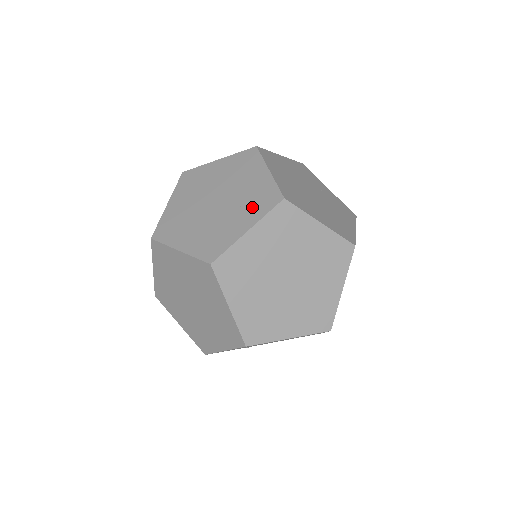
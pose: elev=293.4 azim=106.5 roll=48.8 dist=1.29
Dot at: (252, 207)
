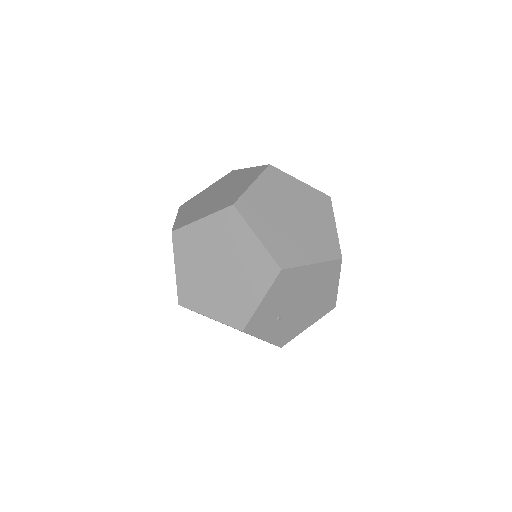
Dot at: (248, 178)
